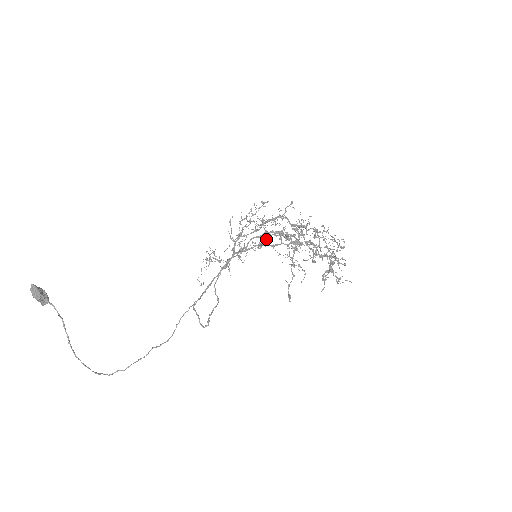
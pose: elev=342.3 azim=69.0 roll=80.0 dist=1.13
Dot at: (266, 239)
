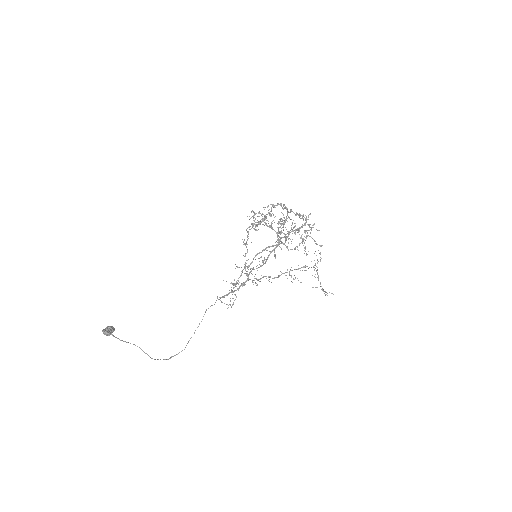
Dot at: occluded
